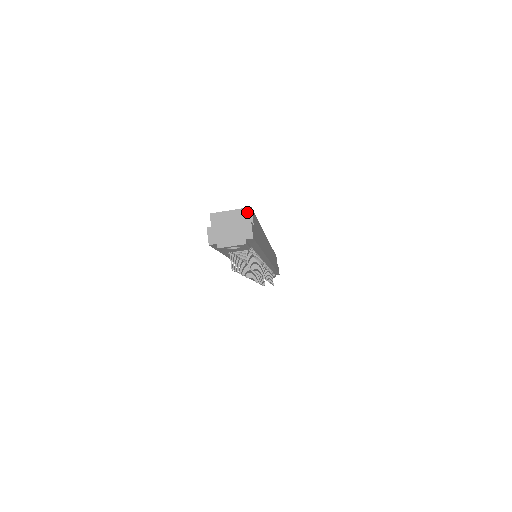
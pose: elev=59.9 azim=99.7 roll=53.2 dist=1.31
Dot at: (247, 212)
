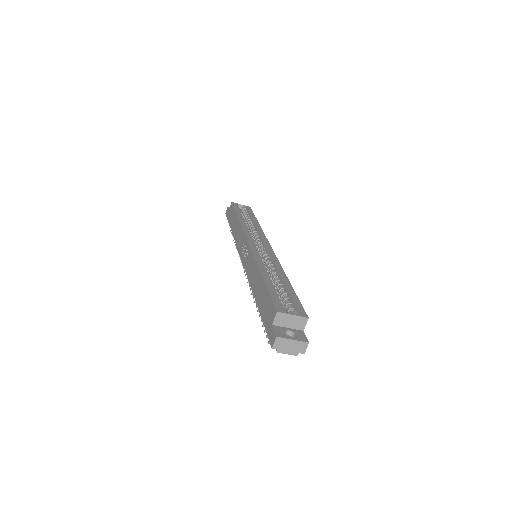
Dot at: (304, 320)
